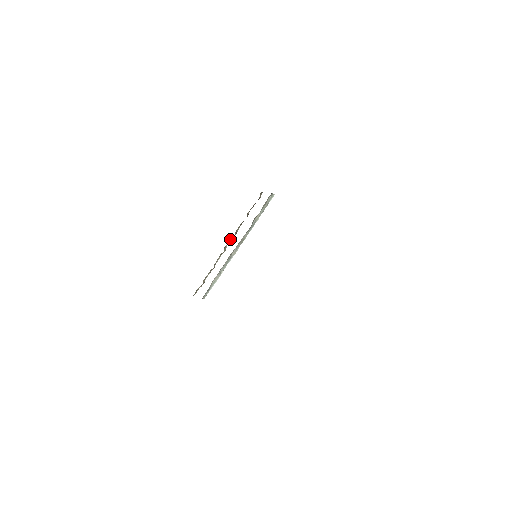
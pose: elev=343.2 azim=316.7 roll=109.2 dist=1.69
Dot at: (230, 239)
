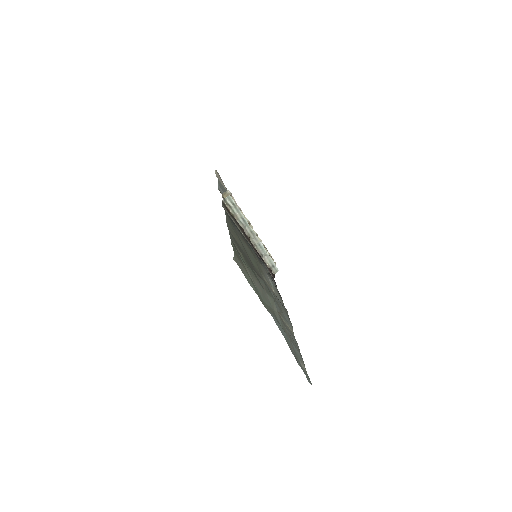
Dot at: occluded
